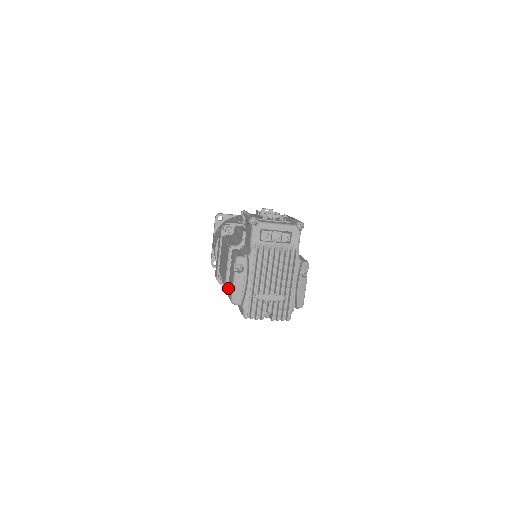
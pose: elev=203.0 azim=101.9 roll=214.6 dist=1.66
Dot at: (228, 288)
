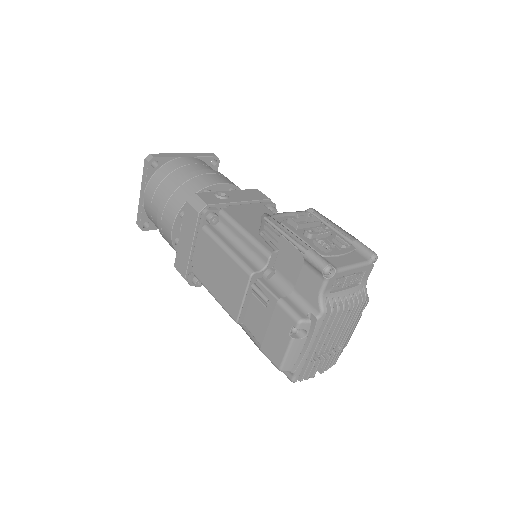
Dot at: (240, 322)
